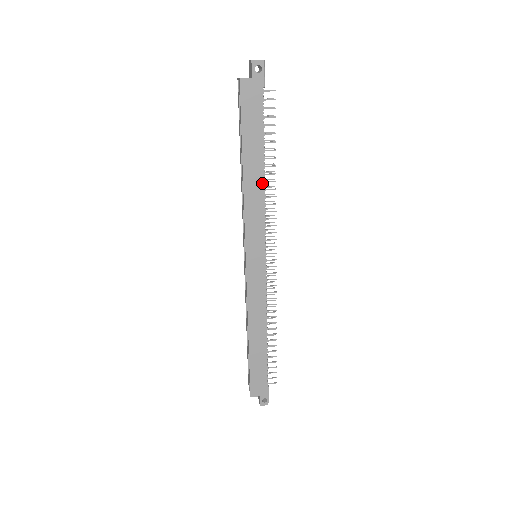
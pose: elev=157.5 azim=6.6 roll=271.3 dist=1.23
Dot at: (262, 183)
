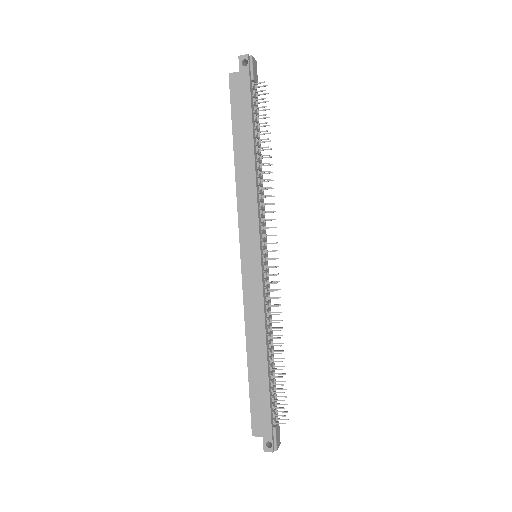
Dot at: (253, 171)
